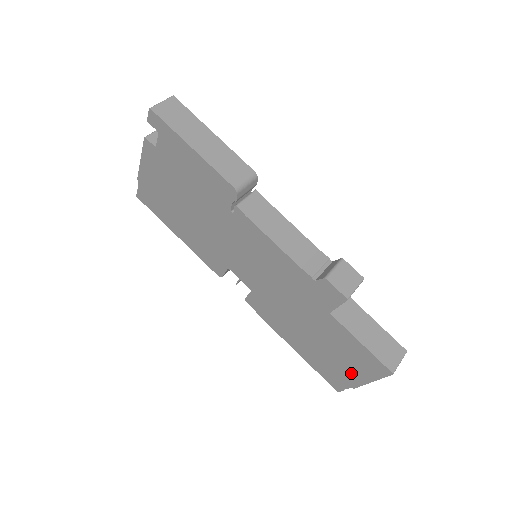
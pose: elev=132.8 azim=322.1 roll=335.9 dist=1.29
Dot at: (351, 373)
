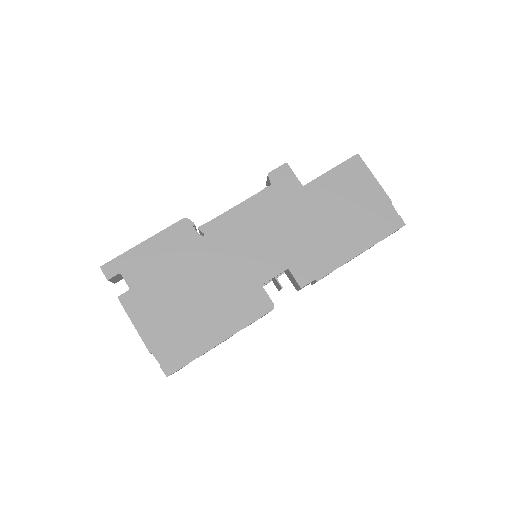
Dot at: (371, 196)
